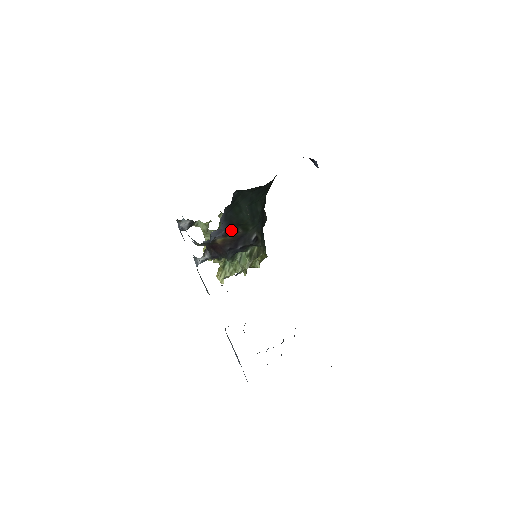
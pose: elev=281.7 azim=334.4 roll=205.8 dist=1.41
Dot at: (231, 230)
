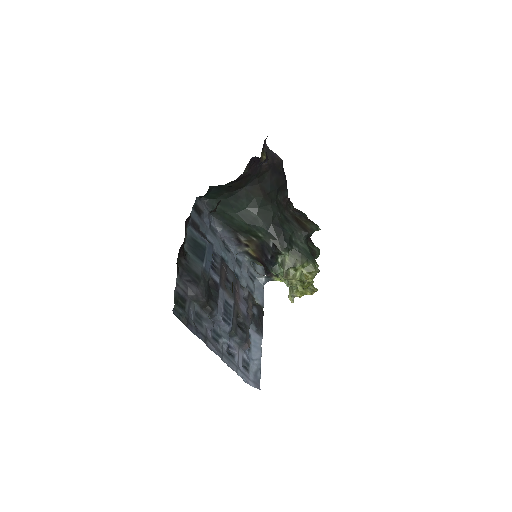
Dot at: (241, 238)
